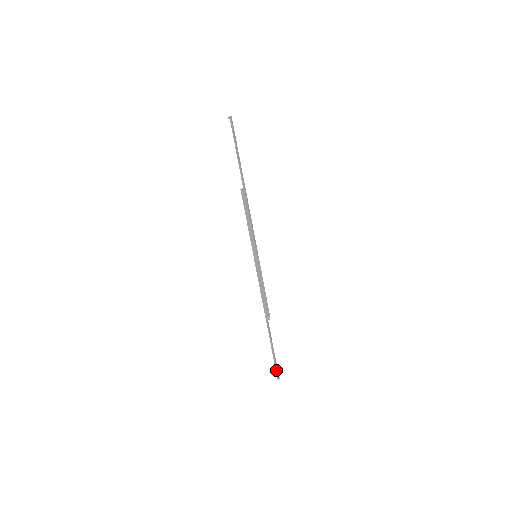
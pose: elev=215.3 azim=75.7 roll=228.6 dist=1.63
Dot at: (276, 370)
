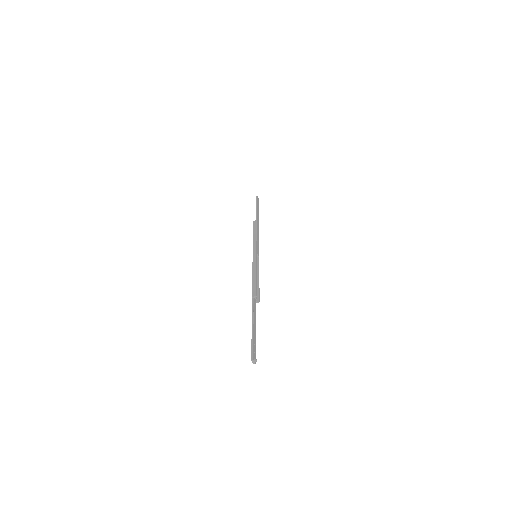
Dot at: (252, 349)
